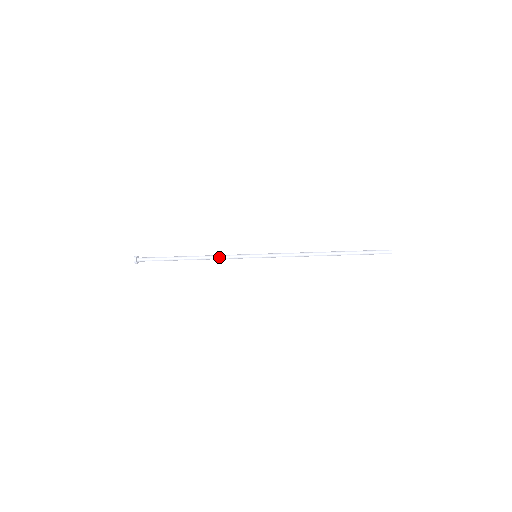
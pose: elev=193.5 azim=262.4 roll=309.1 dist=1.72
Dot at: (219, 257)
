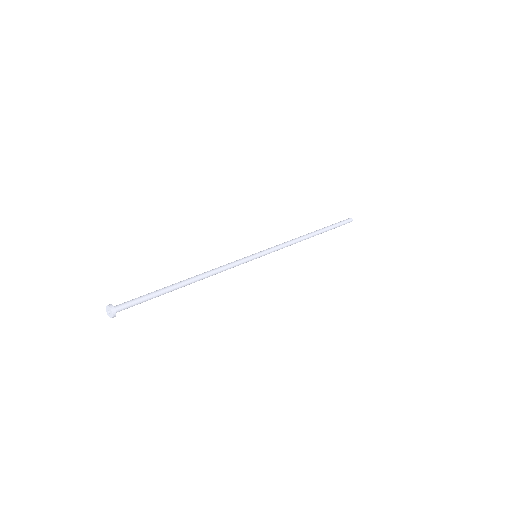
Dot at: occluded
